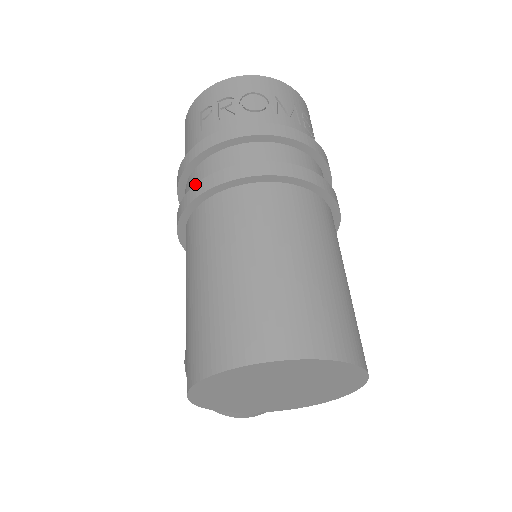
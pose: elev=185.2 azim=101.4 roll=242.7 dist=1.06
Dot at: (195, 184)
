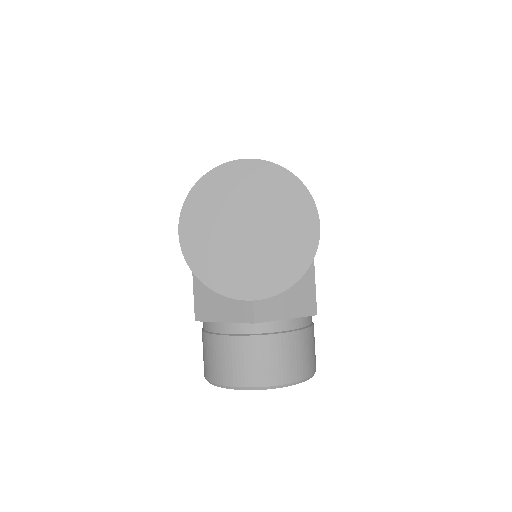
Dot at: occluded
